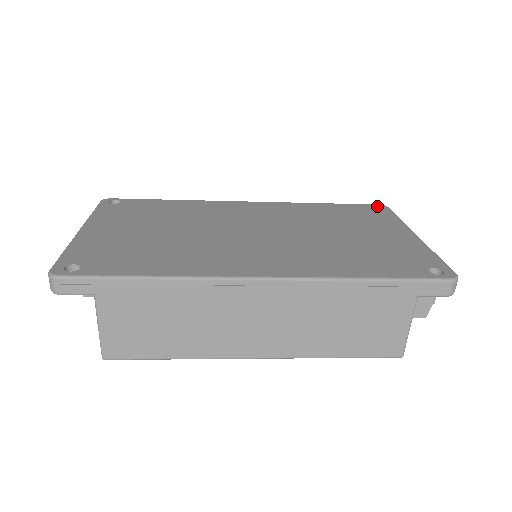
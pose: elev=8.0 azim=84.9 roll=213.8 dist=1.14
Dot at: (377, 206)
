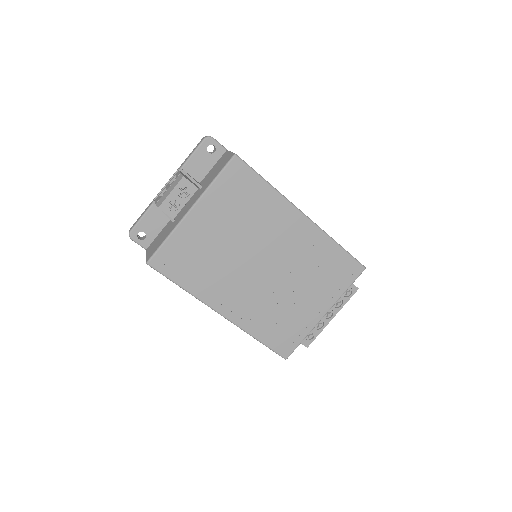
Dot at: occluded
